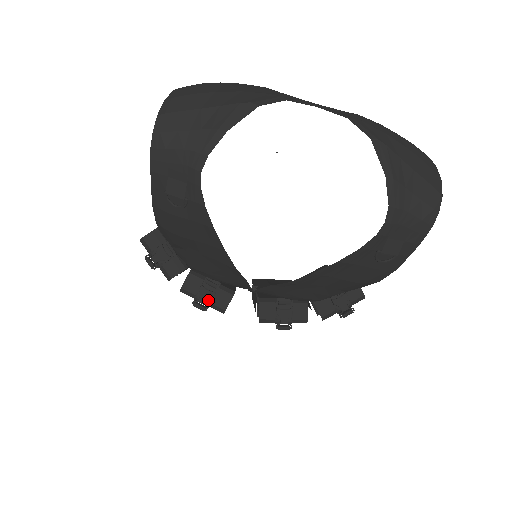
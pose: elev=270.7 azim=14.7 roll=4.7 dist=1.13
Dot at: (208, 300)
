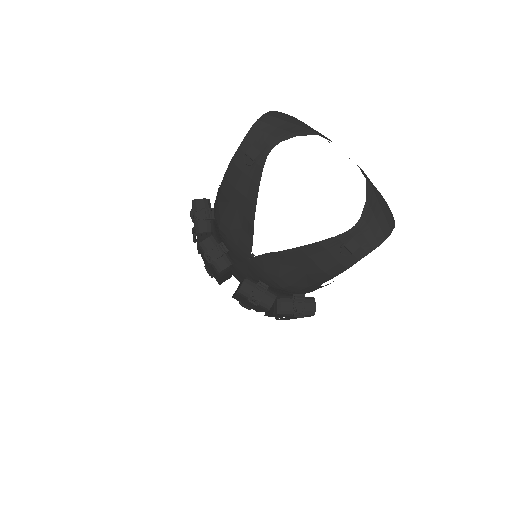
Dot at: (215, 257)
